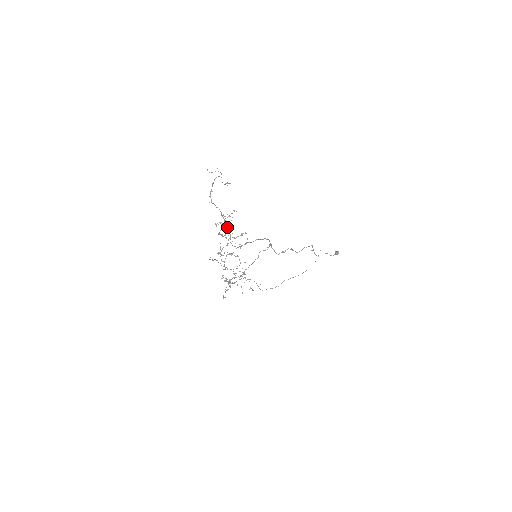
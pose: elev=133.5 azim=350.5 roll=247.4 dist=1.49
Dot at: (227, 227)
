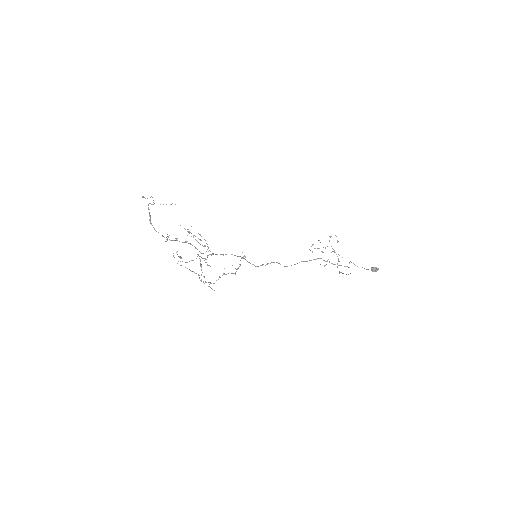
Dot at: (200, 234)
